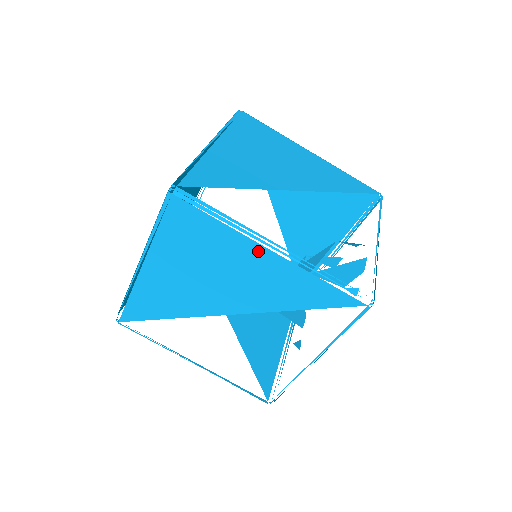
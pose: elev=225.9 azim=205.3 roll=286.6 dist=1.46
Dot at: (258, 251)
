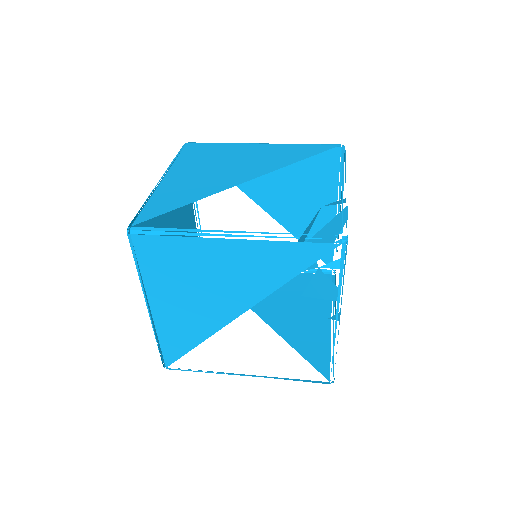
Dot at: (222, 245)
